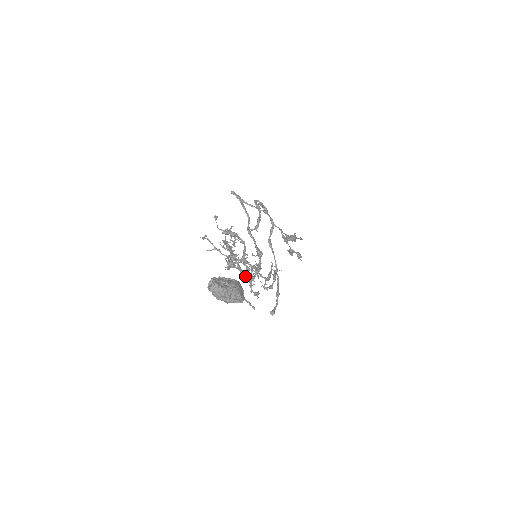
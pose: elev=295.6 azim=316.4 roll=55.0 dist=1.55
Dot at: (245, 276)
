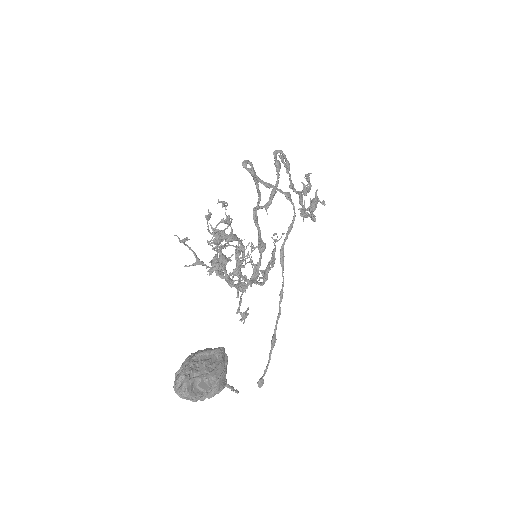
Dot at: occluded
